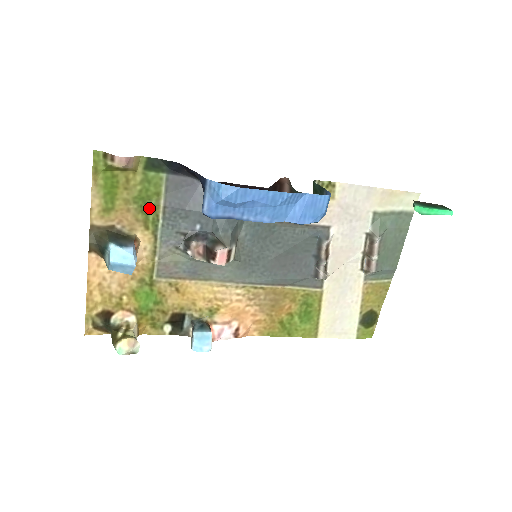
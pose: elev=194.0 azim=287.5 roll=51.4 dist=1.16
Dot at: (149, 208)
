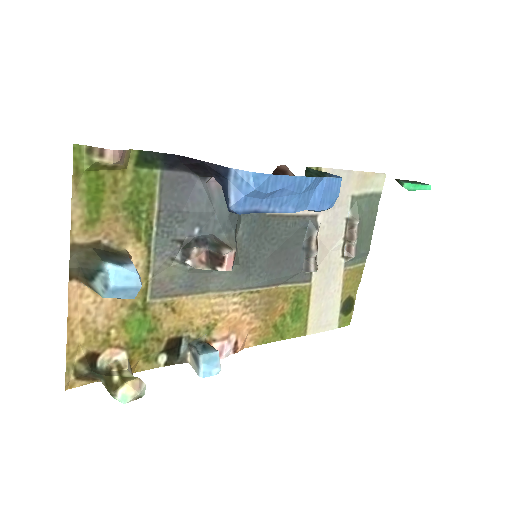
Dot at: (141, 214)
